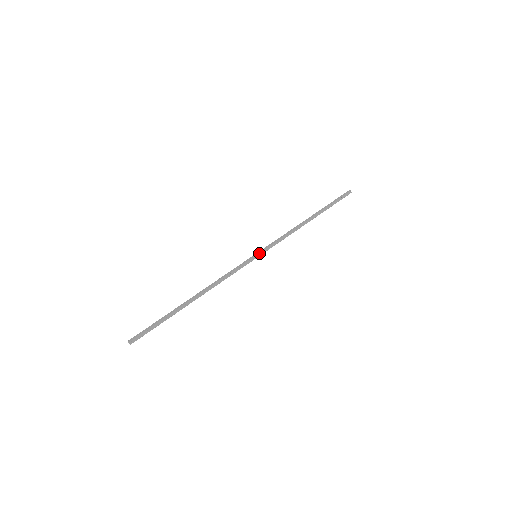
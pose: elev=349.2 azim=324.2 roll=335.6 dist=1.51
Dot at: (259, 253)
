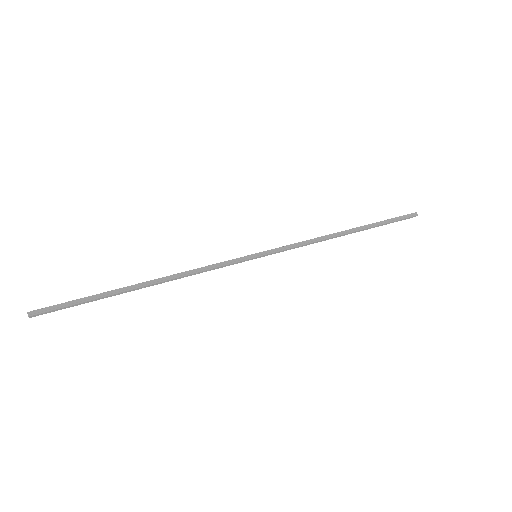
Dot at: (260, 252)
